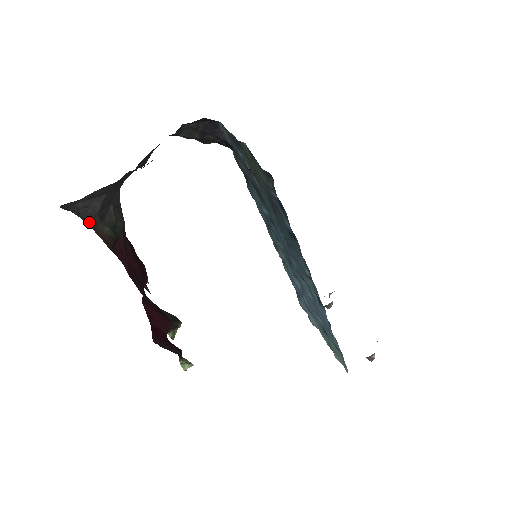
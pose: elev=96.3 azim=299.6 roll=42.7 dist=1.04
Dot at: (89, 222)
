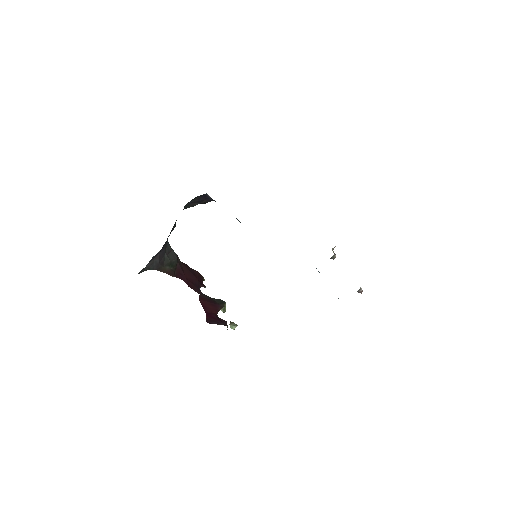
Dot at: (156, 269)
